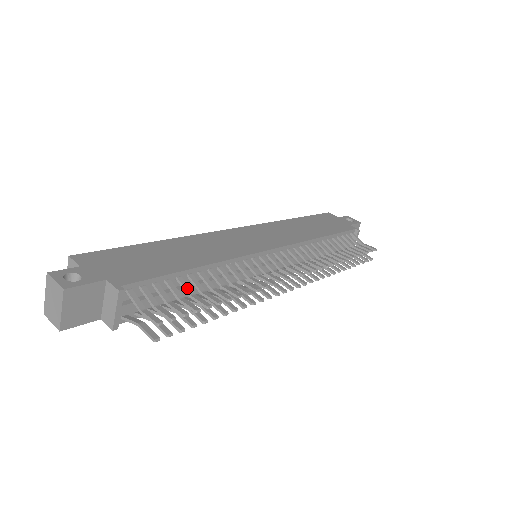
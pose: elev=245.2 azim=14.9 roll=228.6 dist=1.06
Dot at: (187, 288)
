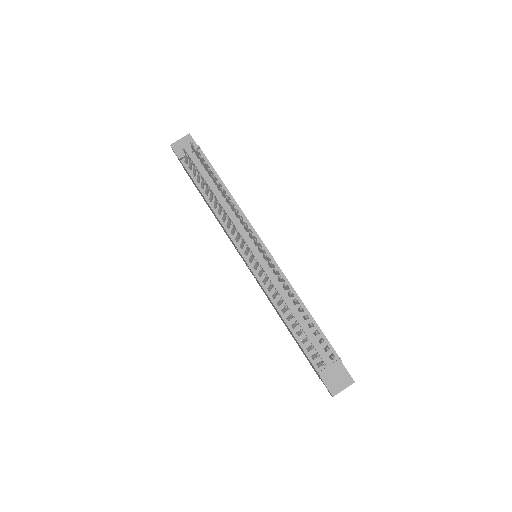
Dot at: occluded
